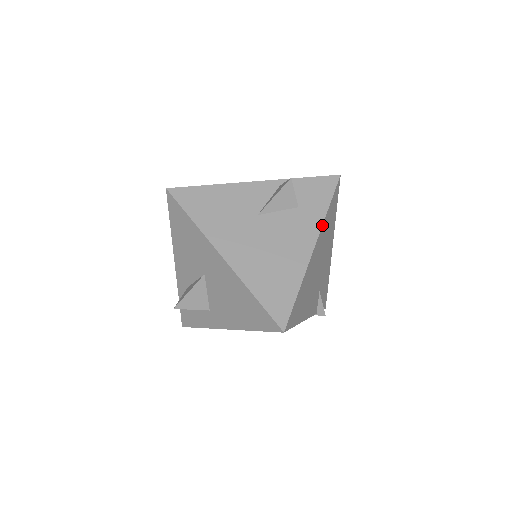
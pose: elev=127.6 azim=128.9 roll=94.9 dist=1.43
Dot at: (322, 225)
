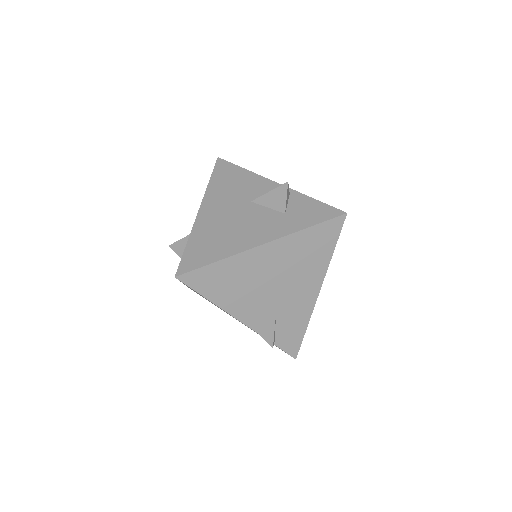
Dot at: (287, 235)
